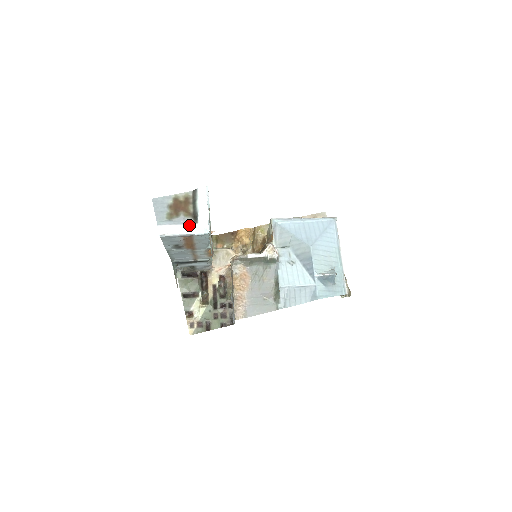
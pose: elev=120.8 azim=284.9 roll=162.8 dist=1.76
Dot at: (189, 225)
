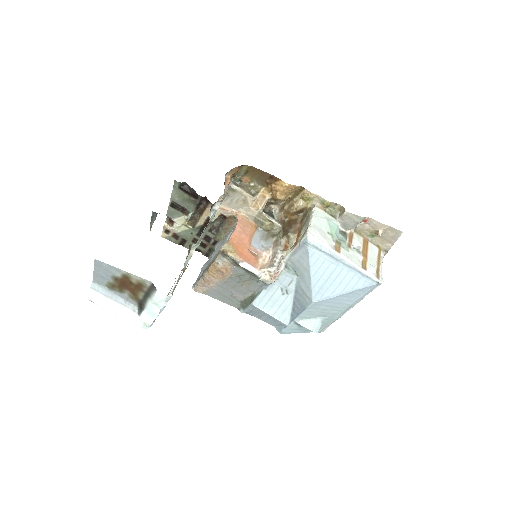
Dot at: (128, 311)
